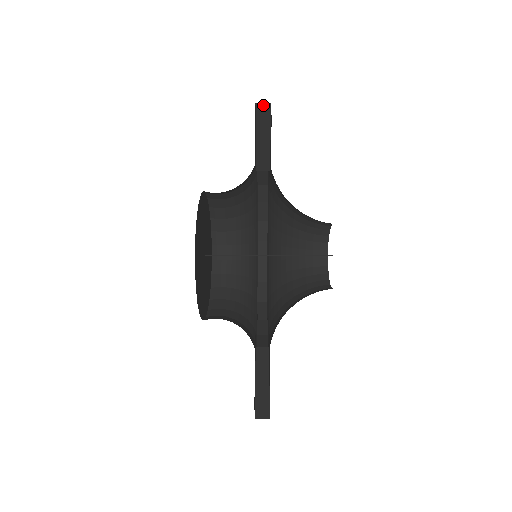
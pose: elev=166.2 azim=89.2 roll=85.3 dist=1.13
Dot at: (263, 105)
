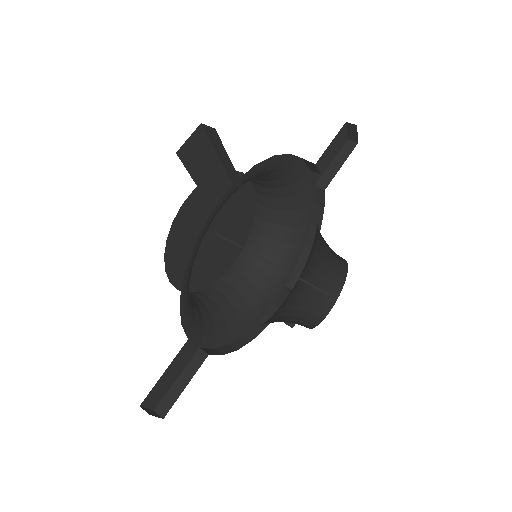
Dot at: (209, 128)
